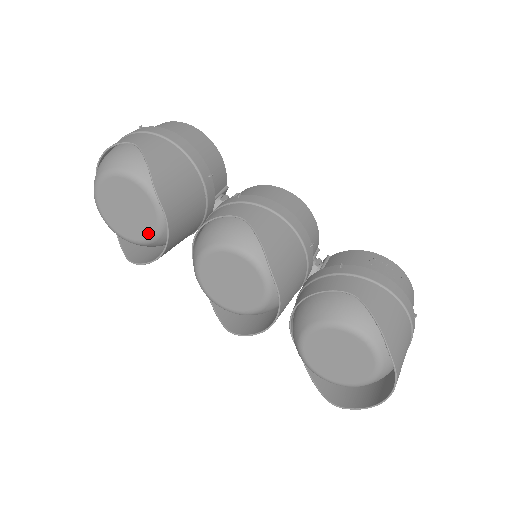
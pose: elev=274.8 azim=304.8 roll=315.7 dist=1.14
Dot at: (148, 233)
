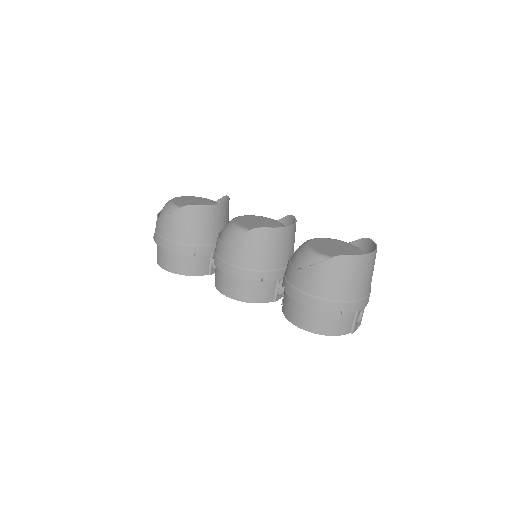
Dot at: occluded
